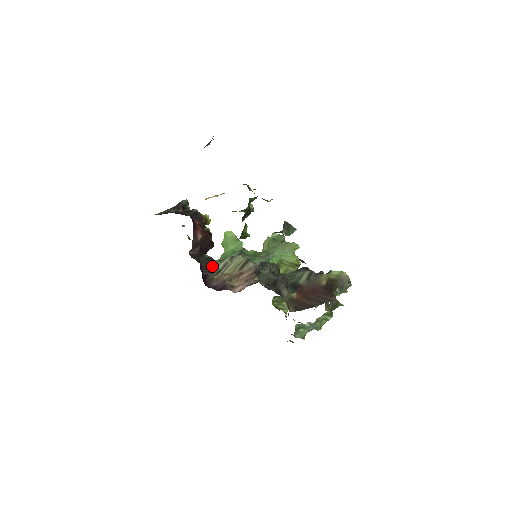
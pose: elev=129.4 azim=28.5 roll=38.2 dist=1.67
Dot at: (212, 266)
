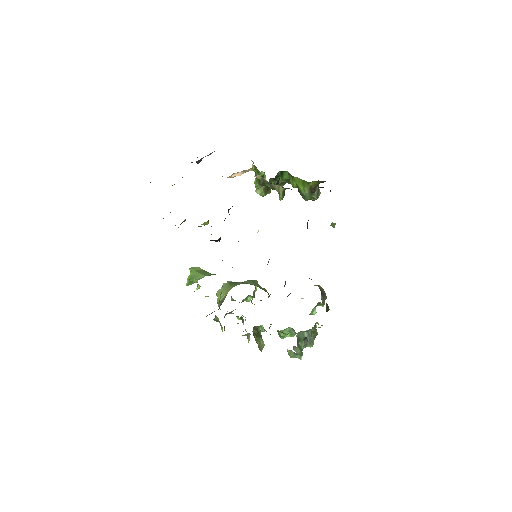
Dot at: occluded
